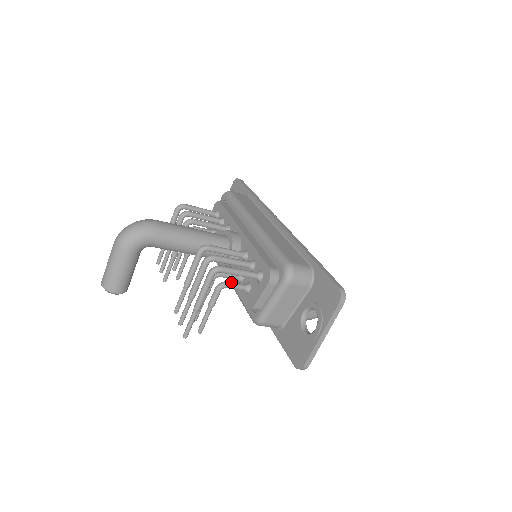
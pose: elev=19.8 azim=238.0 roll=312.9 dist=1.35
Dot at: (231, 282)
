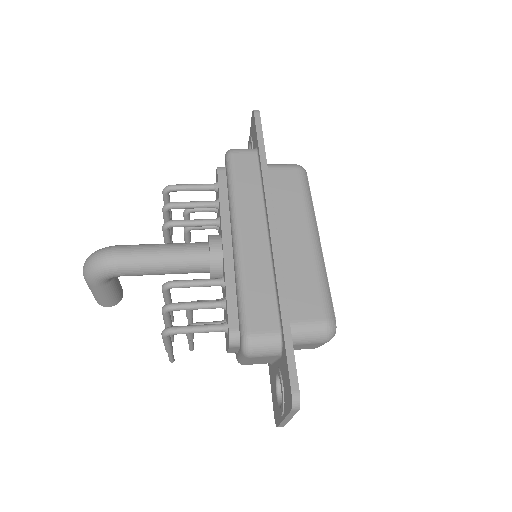
Dot at: (201, 324)
